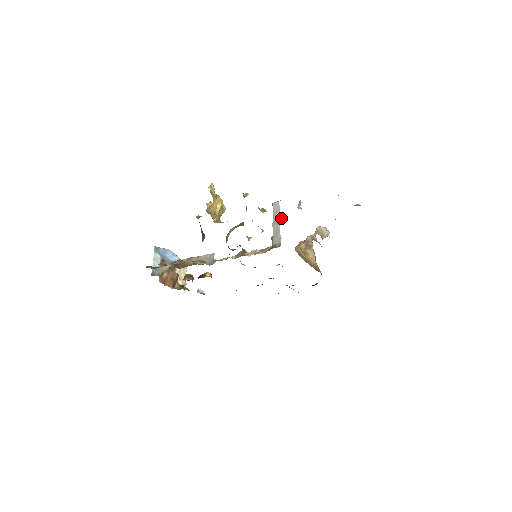
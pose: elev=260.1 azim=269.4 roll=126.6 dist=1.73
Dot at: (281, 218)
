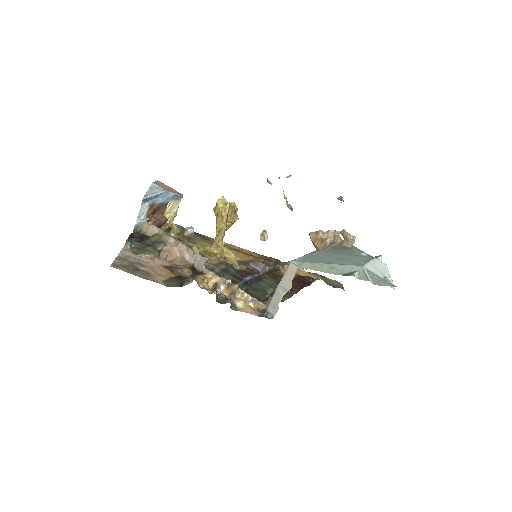
Dot at: (289, 289)
